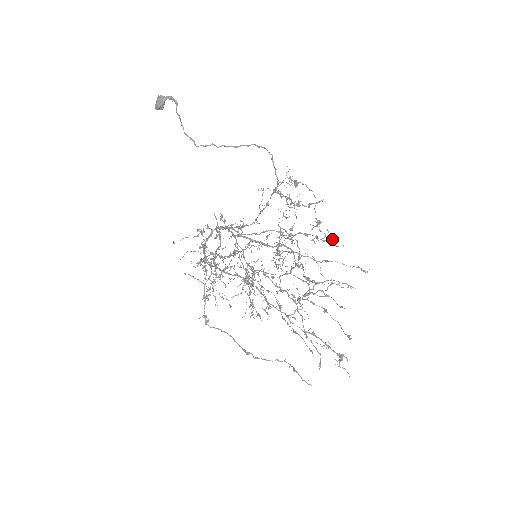
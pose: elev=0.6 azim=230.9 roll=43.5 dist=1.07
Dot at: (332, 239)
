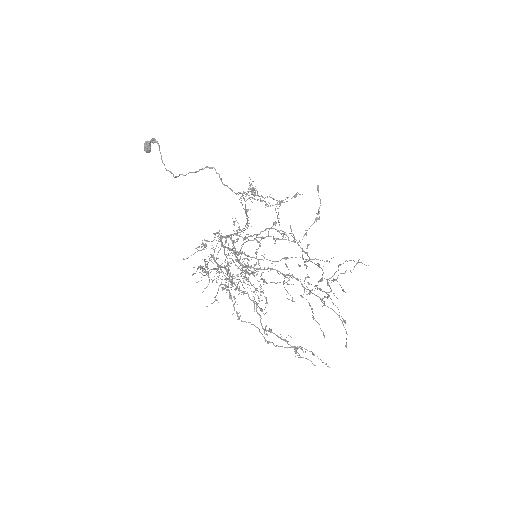
Dot at: occluded
